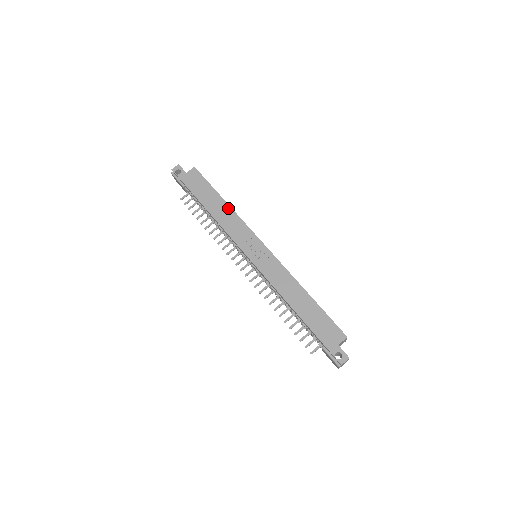
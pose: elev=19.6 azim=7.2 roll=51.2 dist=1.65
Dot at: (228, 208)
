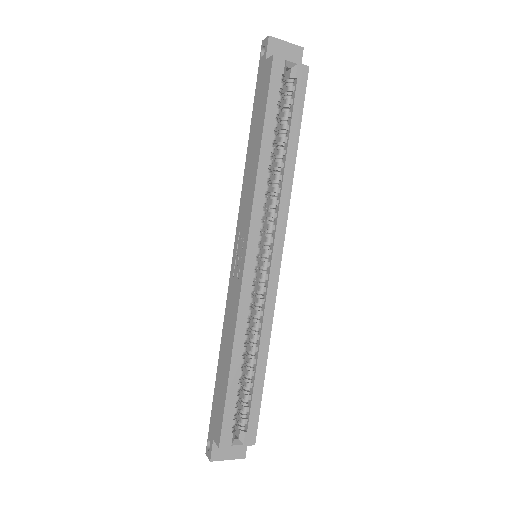
Dot at: (256, 164)
